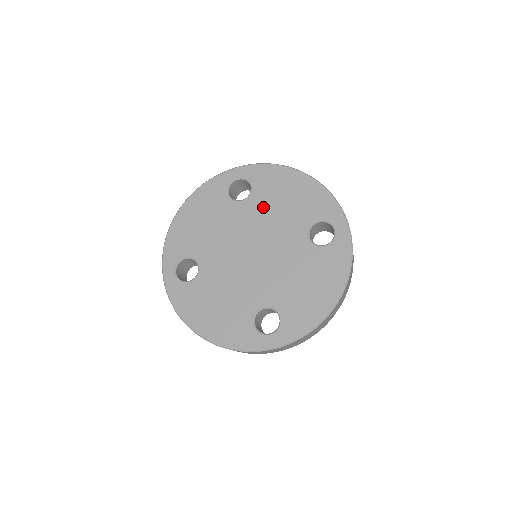
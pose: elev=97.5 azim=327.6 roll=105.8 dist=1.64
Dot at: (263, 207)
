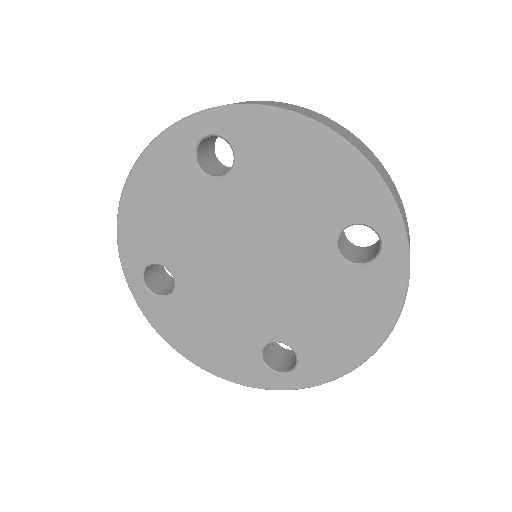
Dot at: (258, 192)
